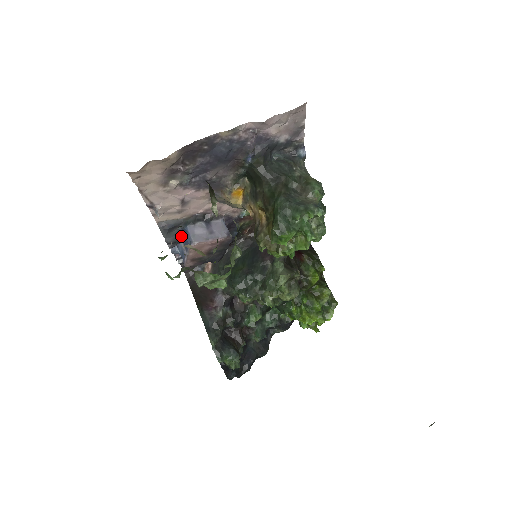
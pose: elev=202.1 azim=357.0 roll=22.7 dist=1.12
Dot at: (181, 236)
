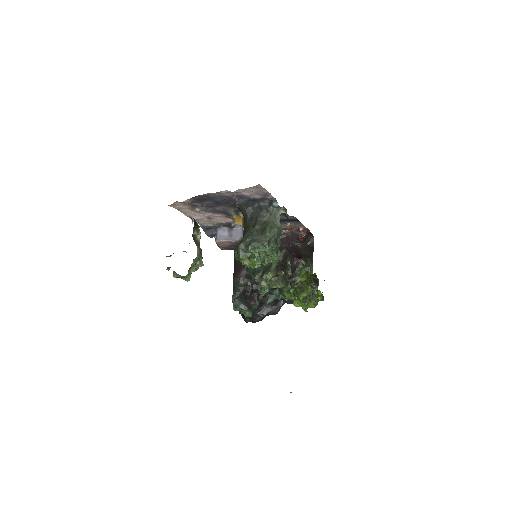
Dot at: occluded
